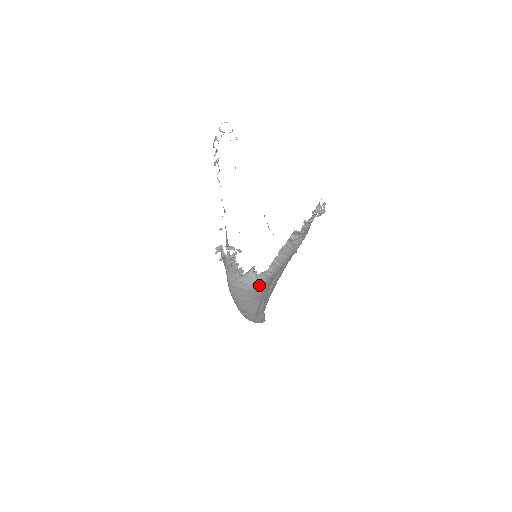
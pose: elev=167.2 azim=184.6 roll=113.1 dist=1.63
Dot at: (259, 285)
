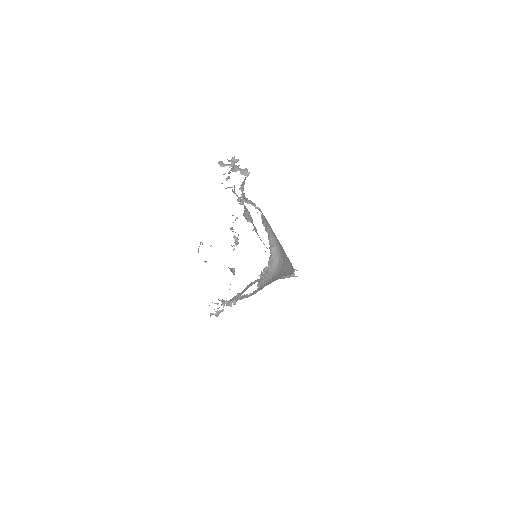
Dot at: occluded
